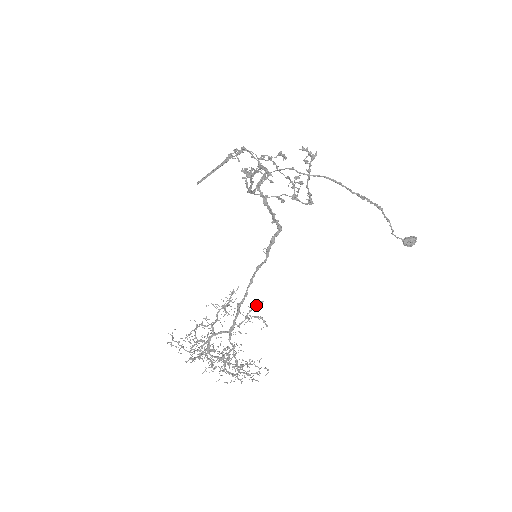
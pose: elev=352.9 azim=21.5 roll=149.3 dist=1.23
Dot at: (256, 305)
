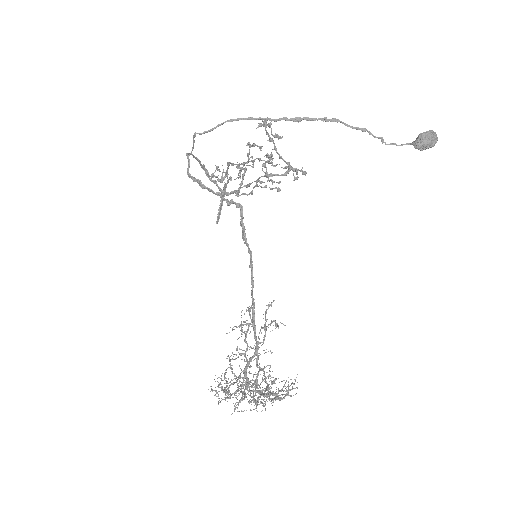
Dot at: (266, 309)
